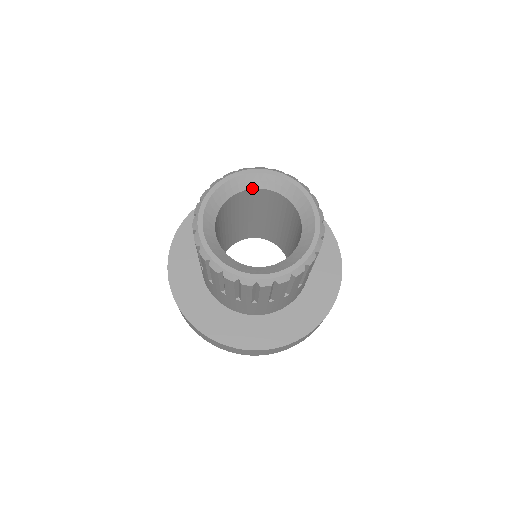
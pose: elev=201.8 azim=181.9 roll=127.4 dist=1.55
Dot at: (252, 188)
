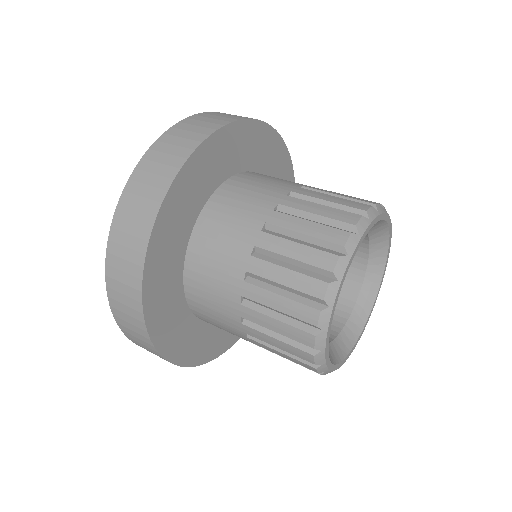
Dot at: occluded
